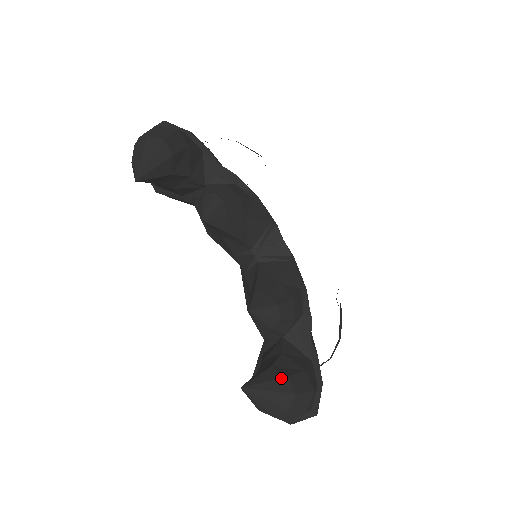
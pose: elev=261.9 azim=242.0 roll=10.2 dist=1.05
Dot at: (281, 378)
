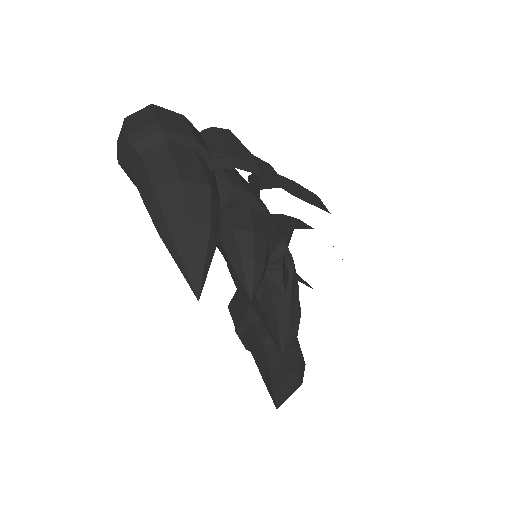
Dot at: (295, 380)
